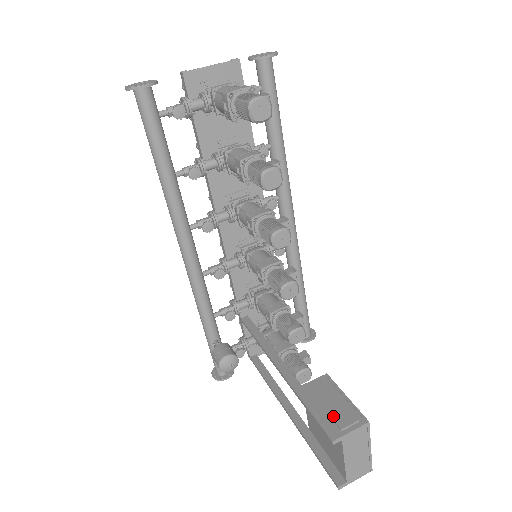
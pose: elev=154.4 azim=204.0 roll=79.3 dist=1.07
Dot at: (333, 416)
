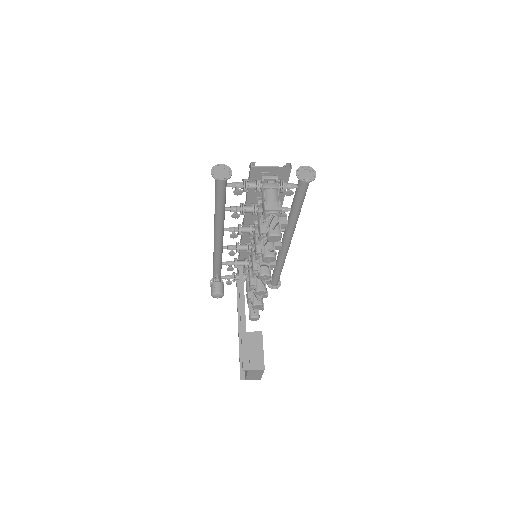
Dot at: (250, 358)
